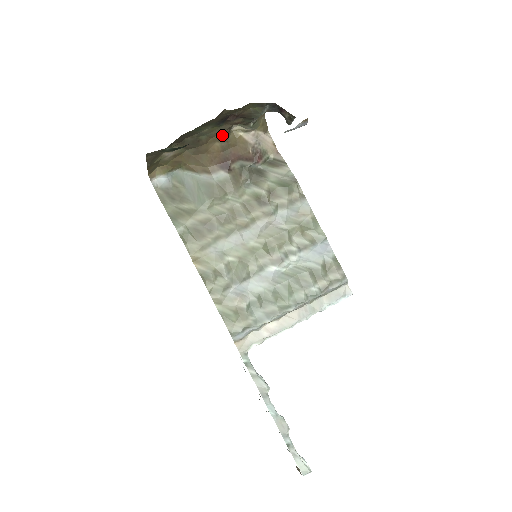
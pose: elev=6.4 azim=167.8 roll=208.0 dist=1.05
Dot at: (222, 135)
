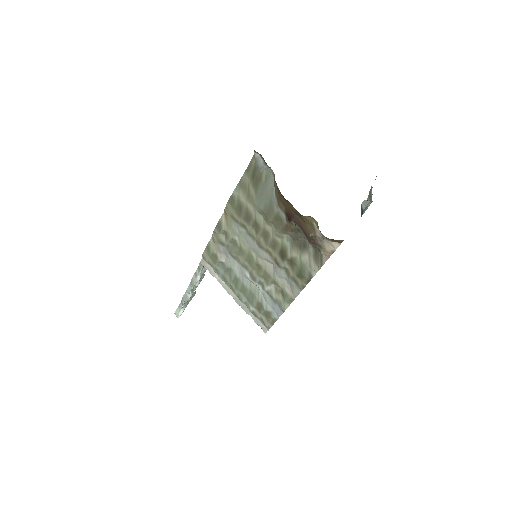
Dot at: (298, 212)
